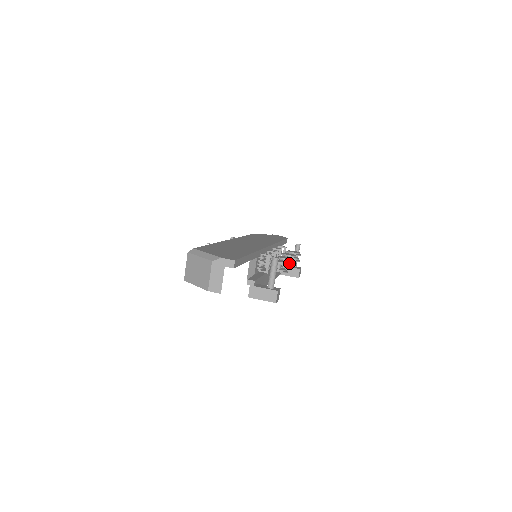
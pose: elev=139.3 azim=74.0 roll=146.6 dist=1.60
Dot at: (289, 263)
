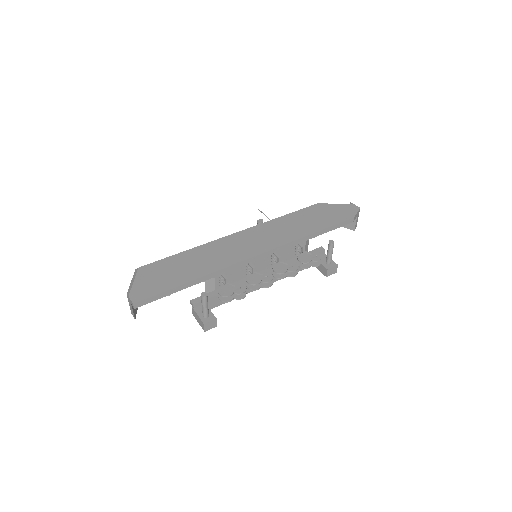
Dot at: (279, 276)
